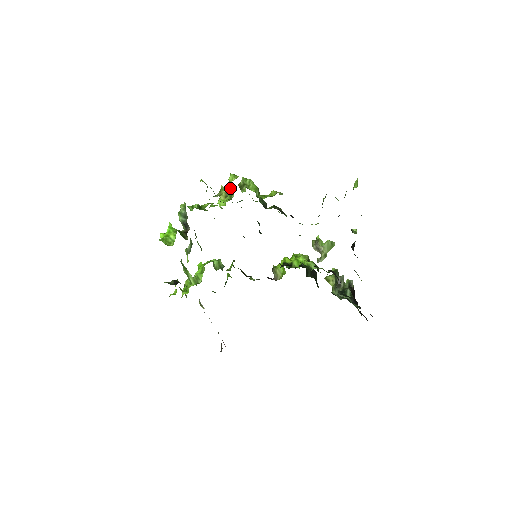
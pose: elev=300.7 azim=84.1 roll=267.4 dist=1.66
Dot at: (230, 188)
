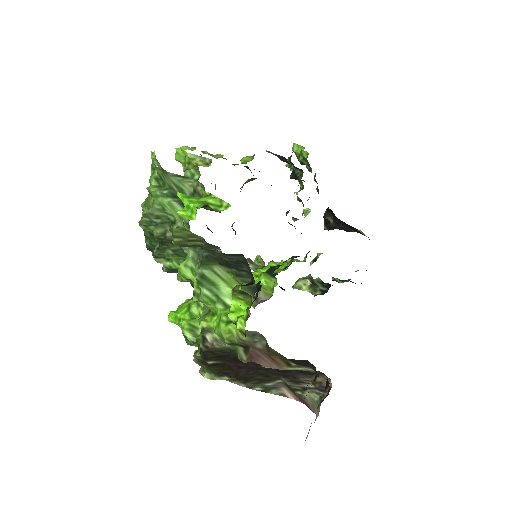
Dot at: occluded
